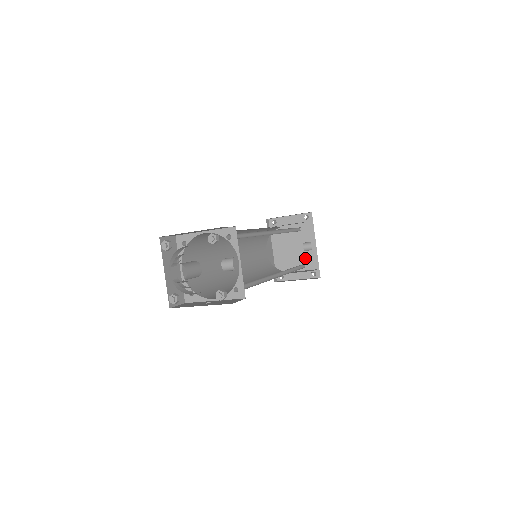
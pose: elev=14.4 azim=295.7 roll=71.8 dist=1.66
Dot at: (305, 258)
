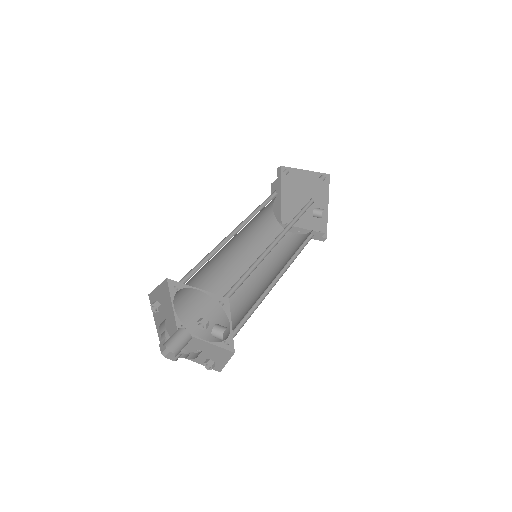
Dot at: occluded
